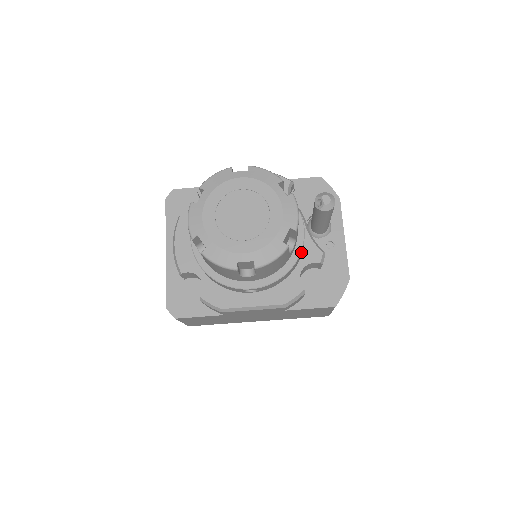
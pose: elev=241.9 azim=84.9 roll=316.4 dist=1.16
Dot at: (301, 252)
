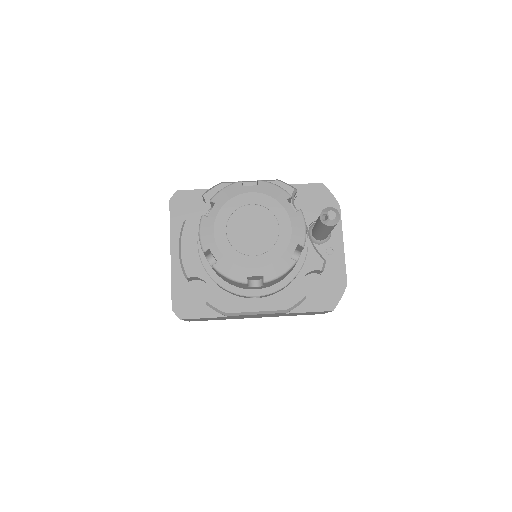
Dot at: (304, 261)
